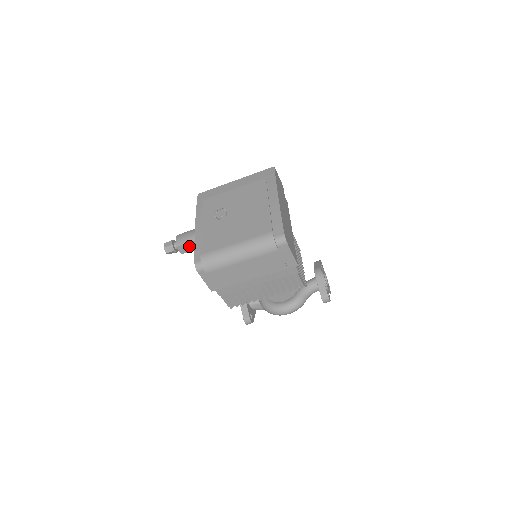
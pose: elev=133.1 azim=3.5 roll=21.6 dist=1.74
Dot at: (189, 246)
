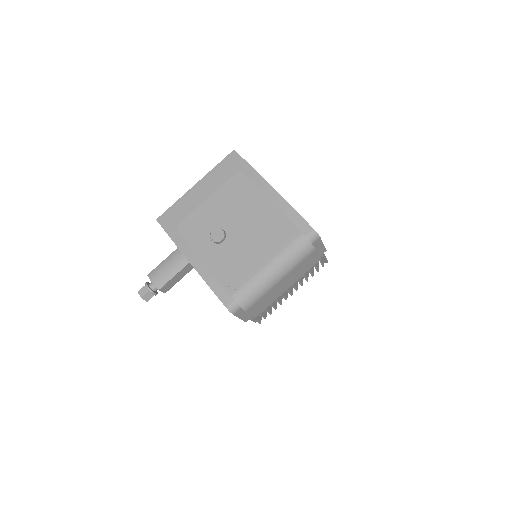
Dot at: (172, 281)
